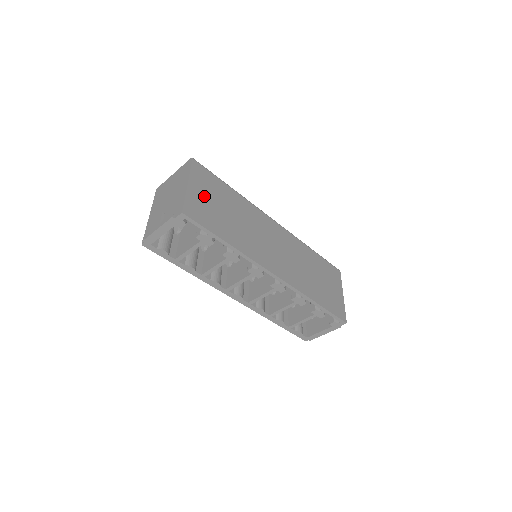
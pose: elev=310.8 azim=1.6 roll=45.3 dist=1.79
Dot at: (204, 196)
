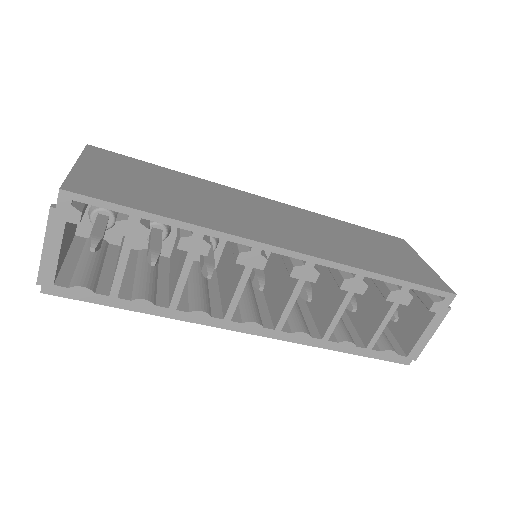
Dot at: (112, 174)
